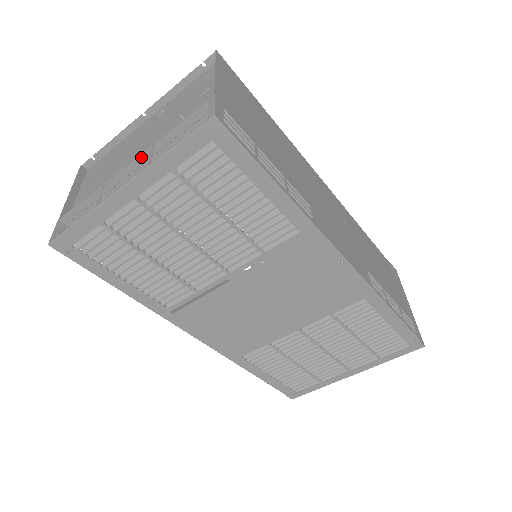
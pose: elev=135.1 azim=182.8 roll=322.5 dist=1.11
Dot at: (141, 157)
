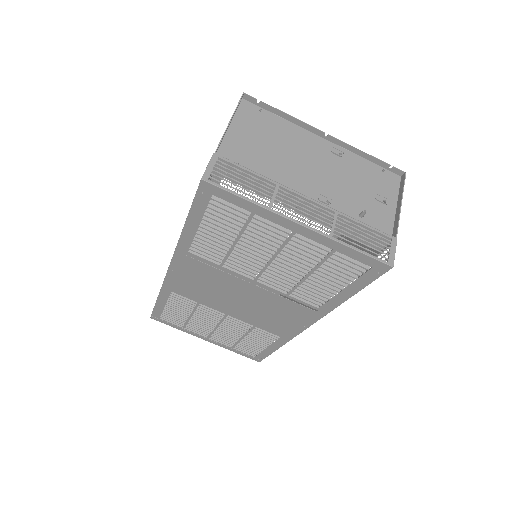
Dot at: (320, 204)
